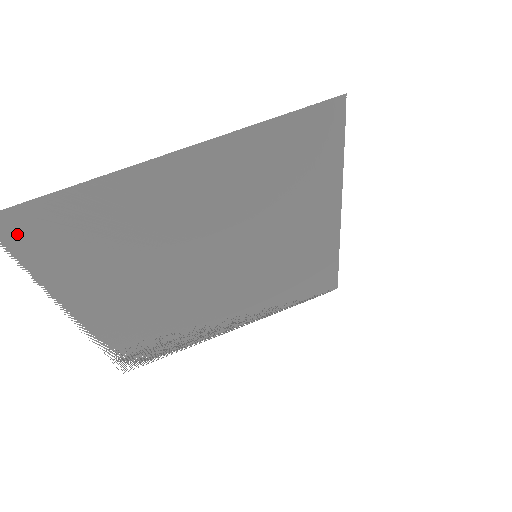
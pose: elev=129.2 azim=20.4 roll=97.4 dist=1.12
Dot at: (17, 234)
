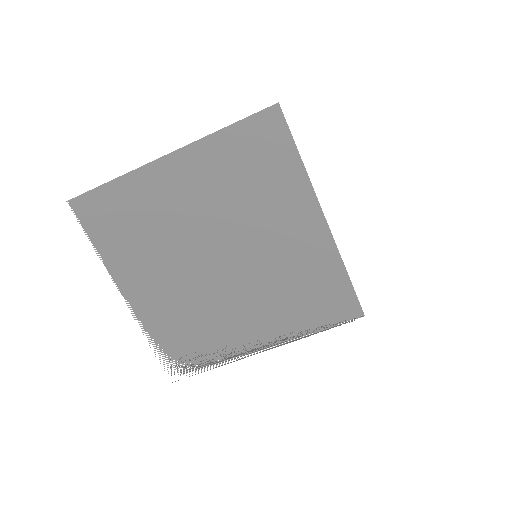
Dot at: (87, 215)
